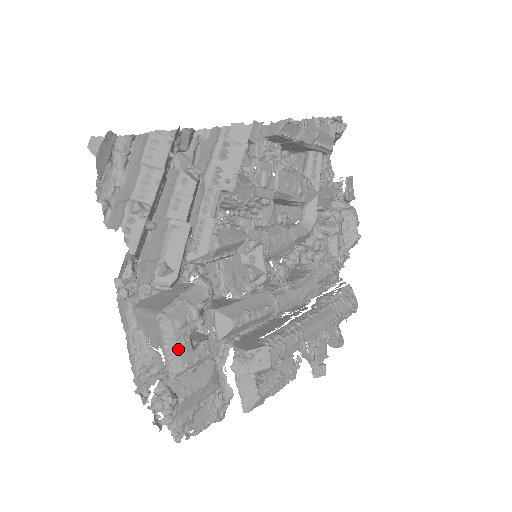
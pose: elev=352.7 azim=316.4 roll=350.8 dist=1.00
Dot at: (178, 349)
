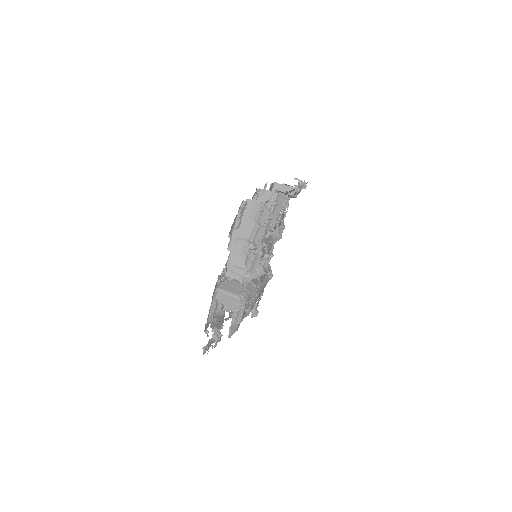
Dot at: (243, 314)
